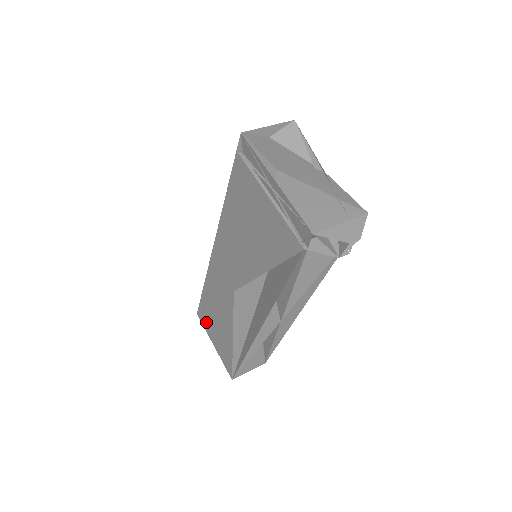
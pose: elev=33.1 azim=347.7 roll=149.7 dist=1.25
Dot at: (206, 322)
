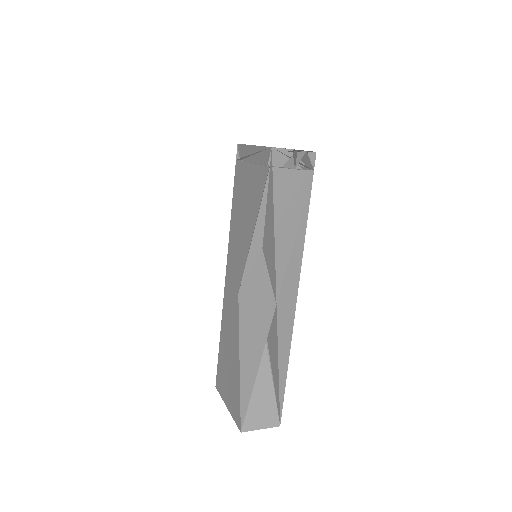
Dot at: (222, 382)
